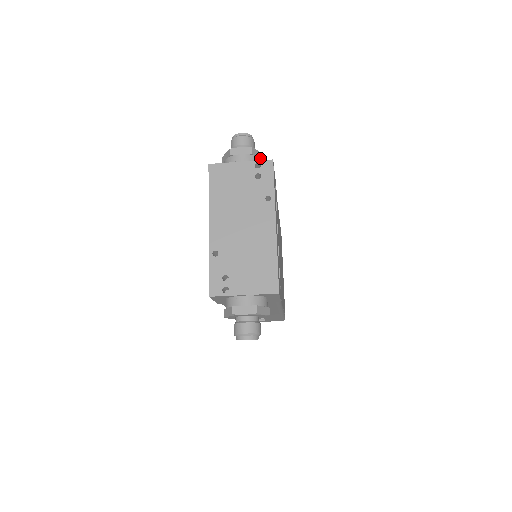
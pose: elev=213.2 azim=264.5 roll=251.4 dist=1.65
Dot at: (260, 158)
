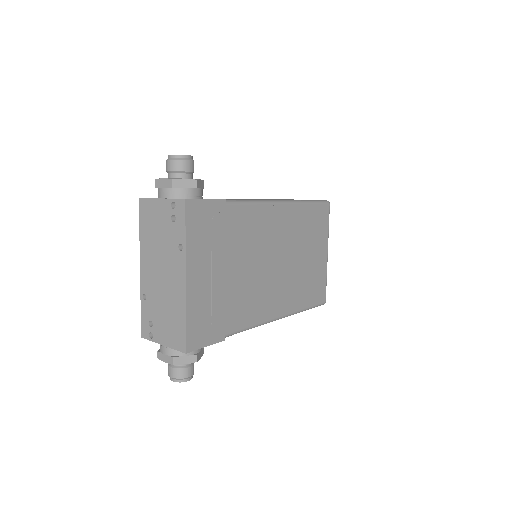
Dot at: (189, 187)
